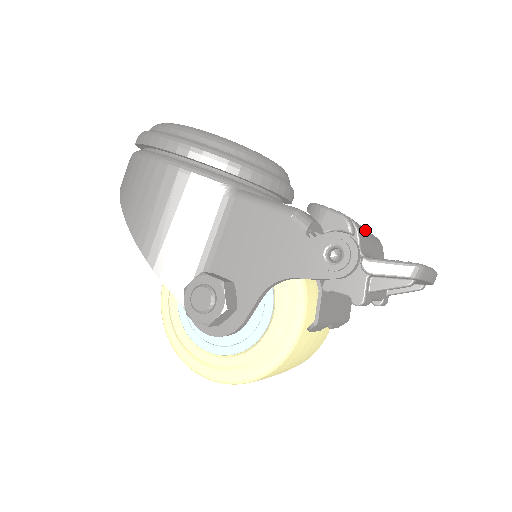
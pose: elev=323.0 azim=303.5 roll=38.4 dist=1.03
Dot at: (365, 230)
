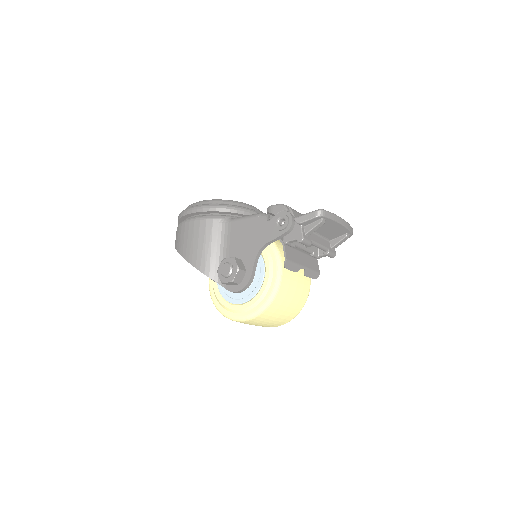
Dot at: (301, 214)
